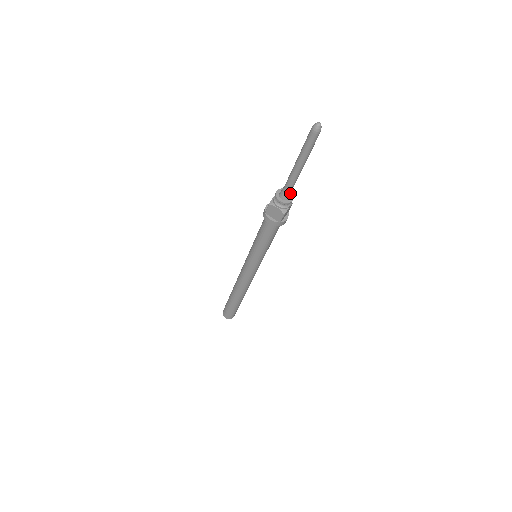
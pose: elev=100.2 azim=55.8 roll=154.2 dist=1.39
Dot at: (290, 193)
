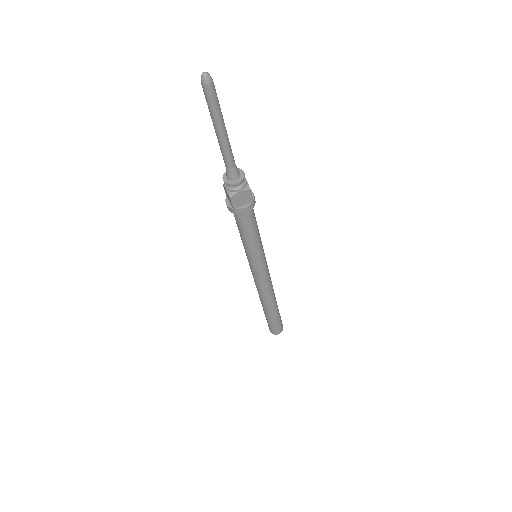
Dot at: (232, 172)
